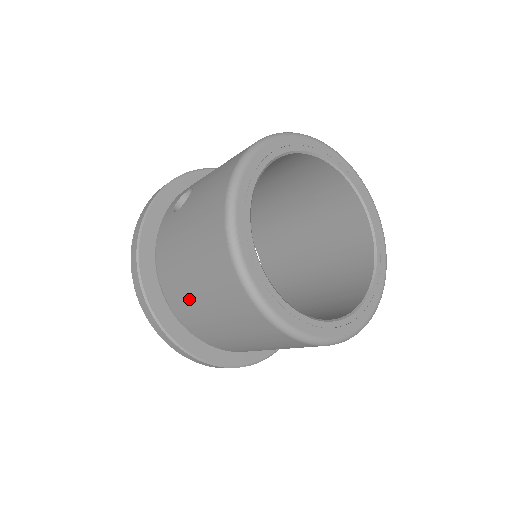
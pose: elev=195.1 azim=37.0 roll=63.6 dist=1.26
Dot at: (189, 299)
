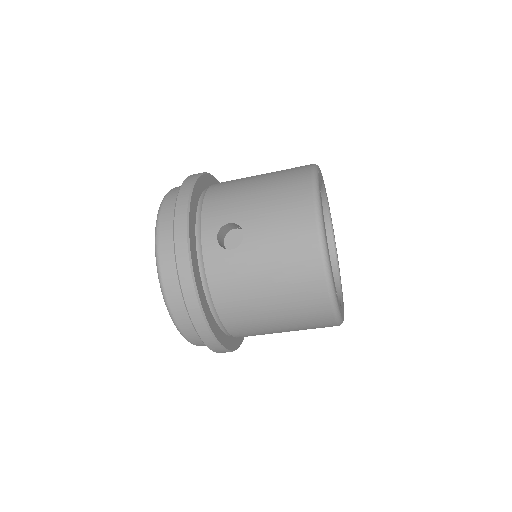
Dot at: (258, 320)
